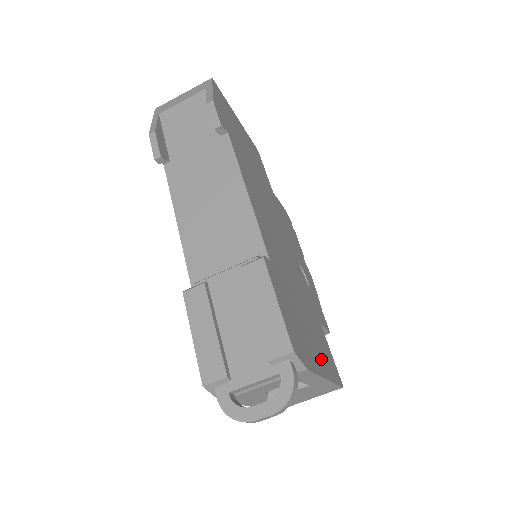
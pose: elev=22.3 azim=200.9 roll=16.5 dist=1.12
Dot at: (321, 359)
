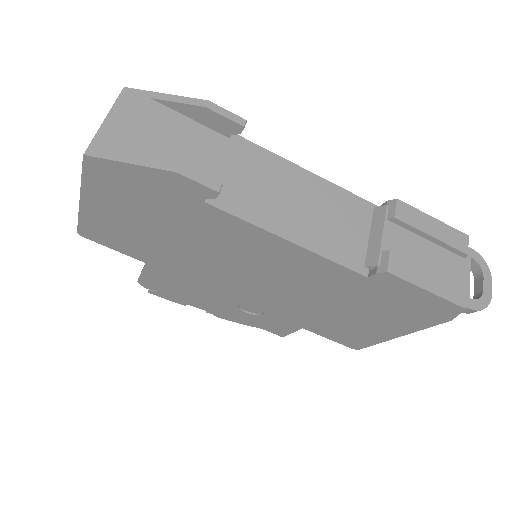
Dot at: occluded
